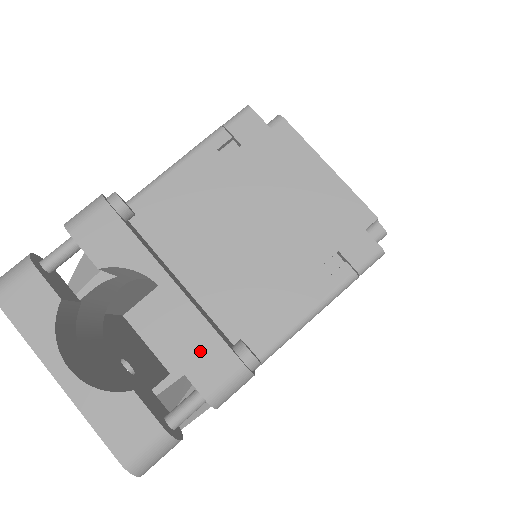
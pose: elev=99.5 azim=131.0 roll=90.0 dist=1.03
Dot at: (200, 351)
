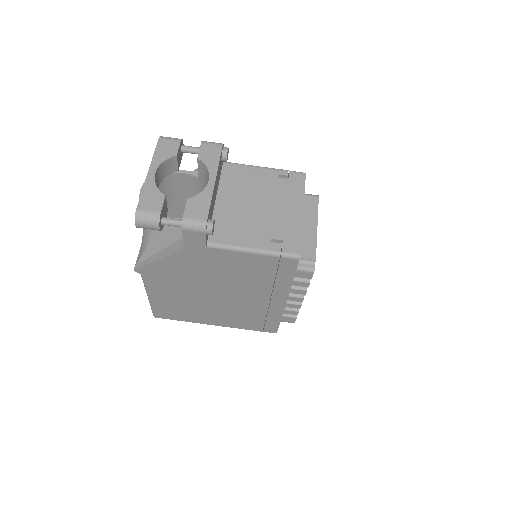
Dot at: (198, 205)
